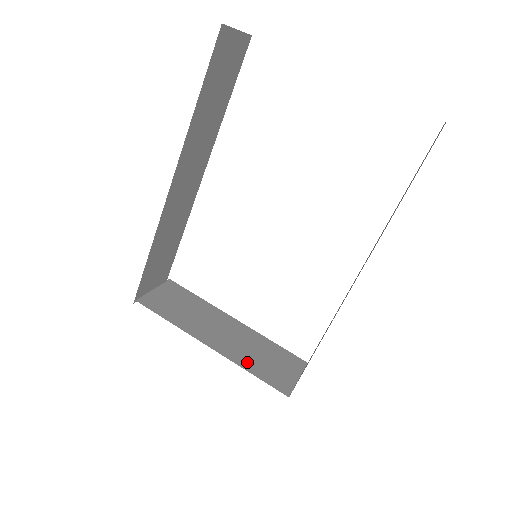
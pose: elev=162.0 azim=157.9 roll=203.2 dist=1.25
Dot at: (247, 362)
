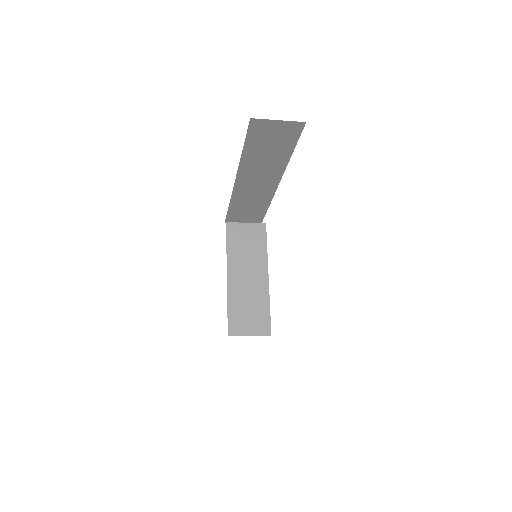
Dot at: (235, 301)
